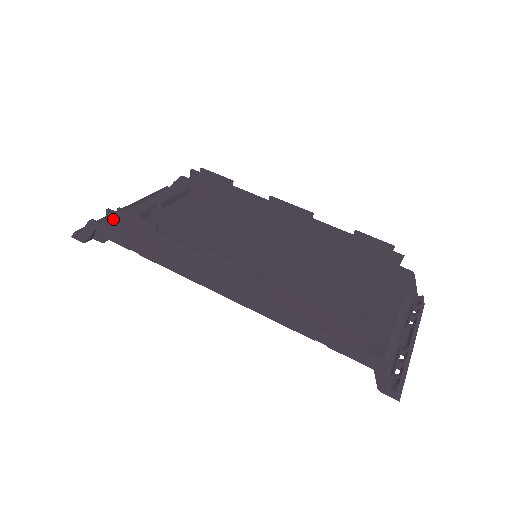
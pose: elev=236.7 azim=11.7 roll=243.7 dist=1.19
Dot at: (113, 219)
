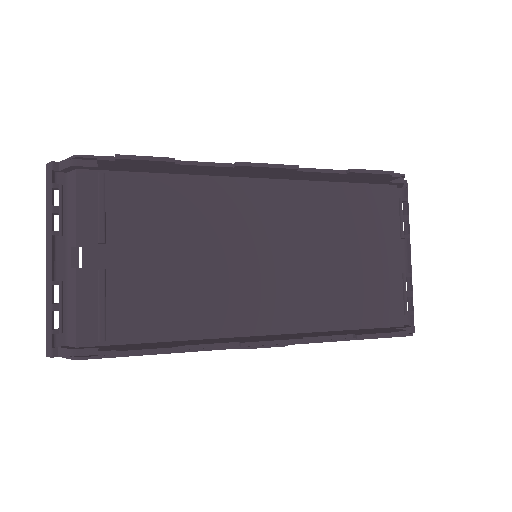
Dot at: (110, 354)
